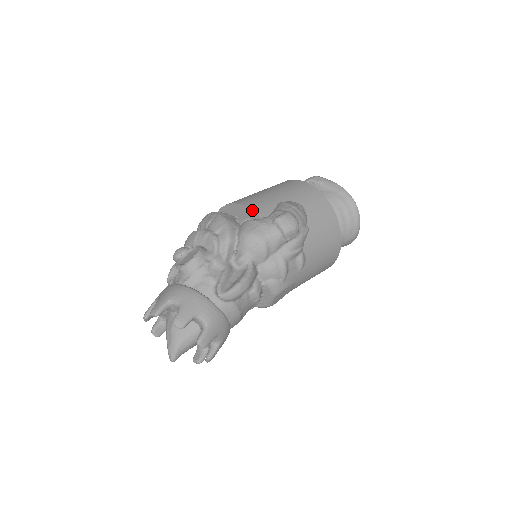
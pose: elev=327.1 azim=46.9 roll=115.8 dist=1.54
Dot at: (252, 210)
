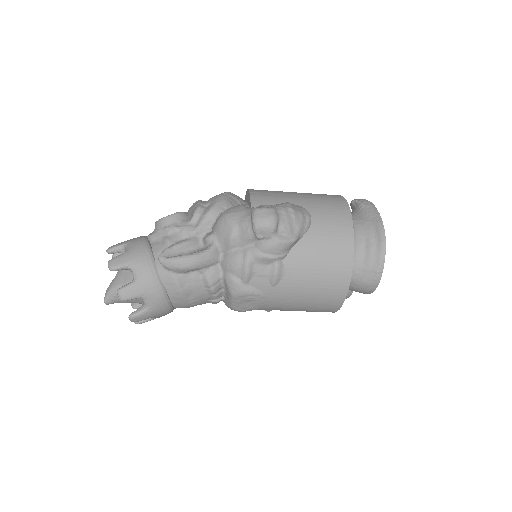
Dot at: (251, 197)
